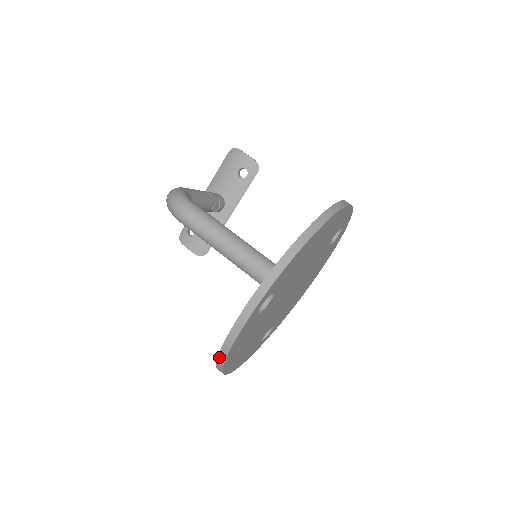
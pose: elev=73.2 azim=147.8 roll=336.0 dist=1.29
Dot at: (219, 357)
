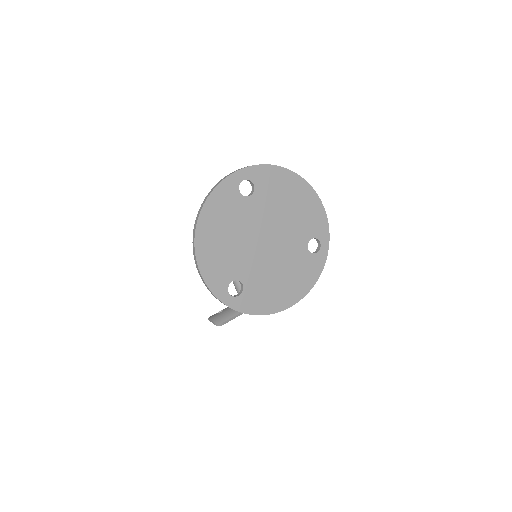
Dot at: (202, 204)
